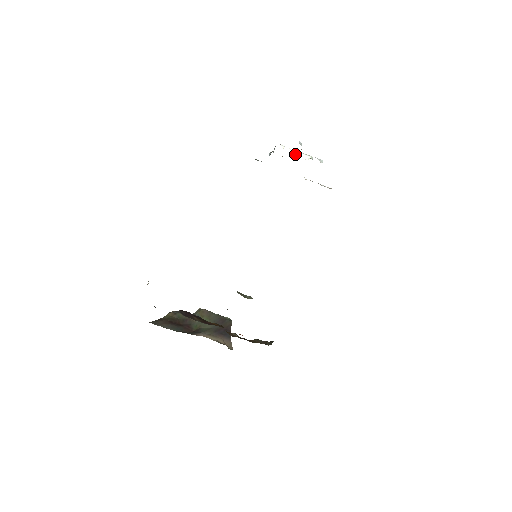
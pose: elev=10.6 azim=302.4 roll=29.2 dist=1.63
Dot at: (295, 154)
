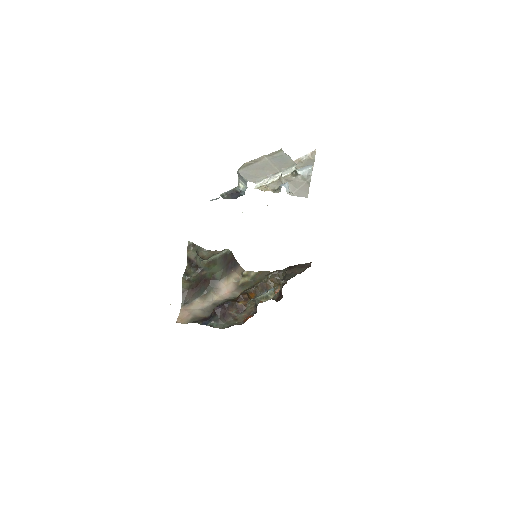
Dot at: (275, 179)
